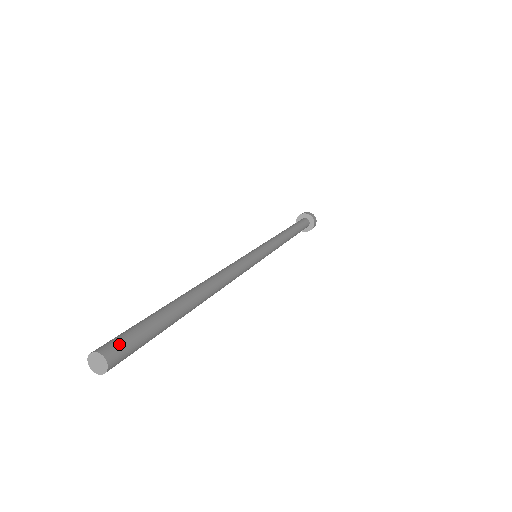
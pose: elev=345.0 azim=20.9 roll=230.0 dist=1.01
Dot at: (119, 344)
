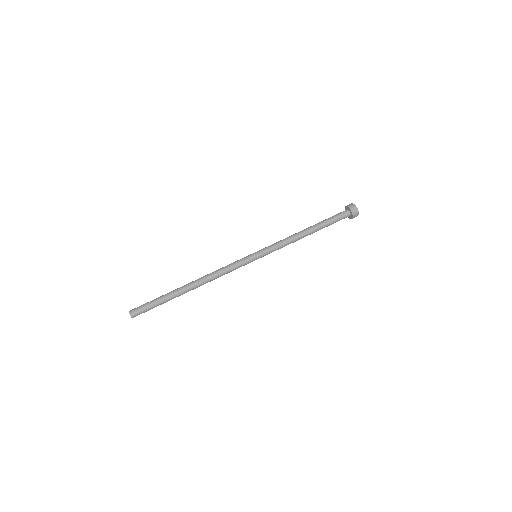
Dot at: (139, 314)
